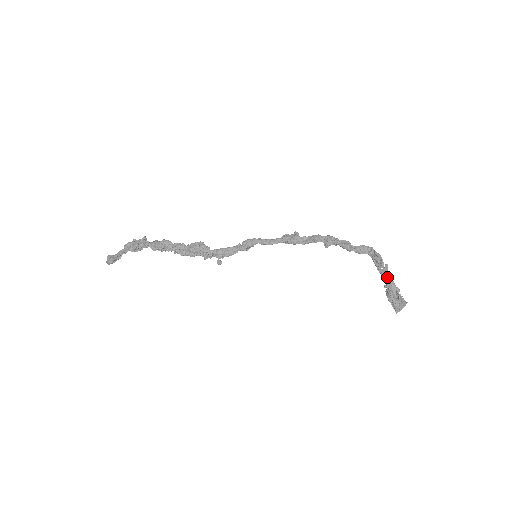
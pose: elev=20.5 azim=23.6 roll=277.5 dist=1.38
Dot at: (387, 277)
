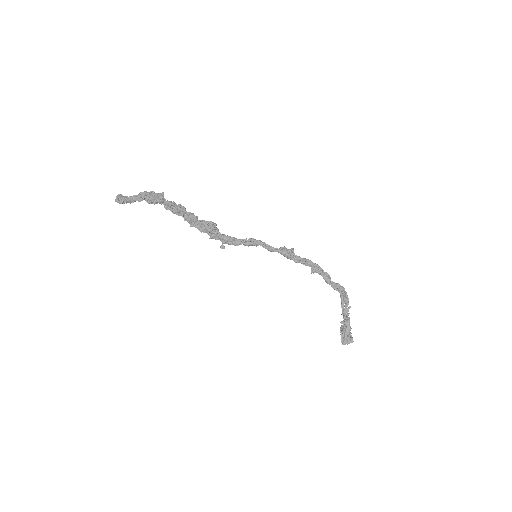
Dot at: (346, 316)
